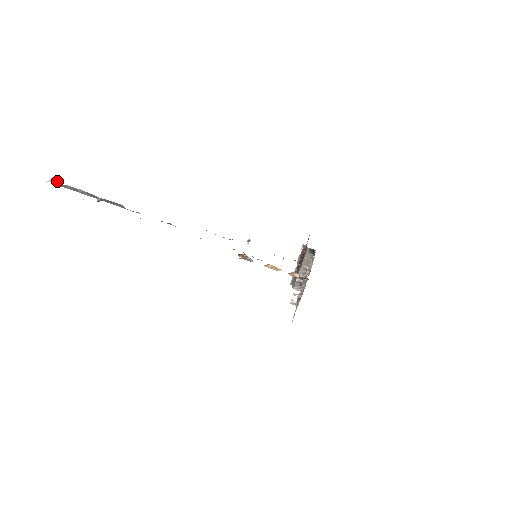
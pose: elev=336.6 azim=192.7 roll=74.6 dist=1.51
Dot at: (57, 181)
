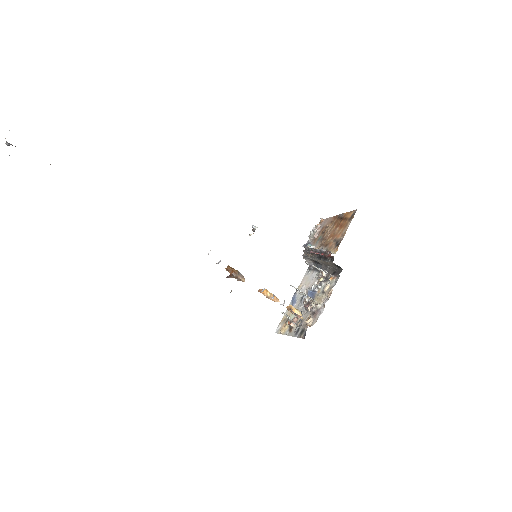
Dot at: out of frame
